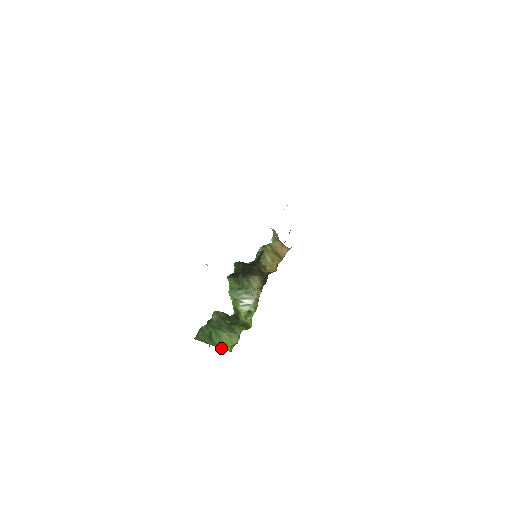
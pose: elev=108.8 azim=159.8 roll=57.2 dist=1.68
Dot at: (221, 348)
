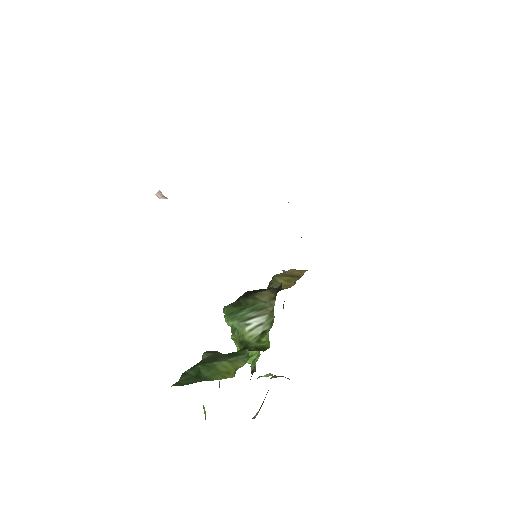
Dot at: (217, 379)
